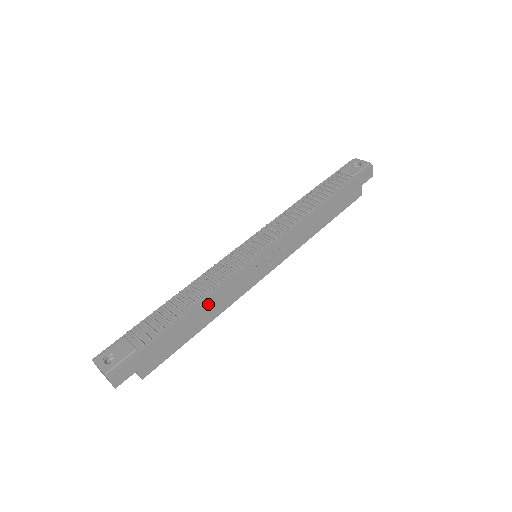
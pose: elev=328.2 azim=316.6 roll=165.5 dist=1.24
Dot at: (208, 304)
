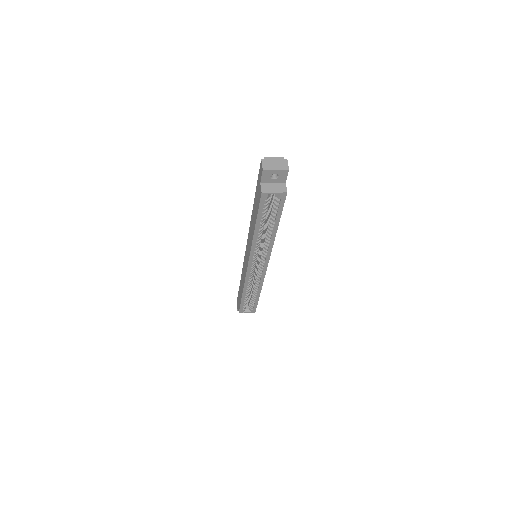
Dot at: occluded
